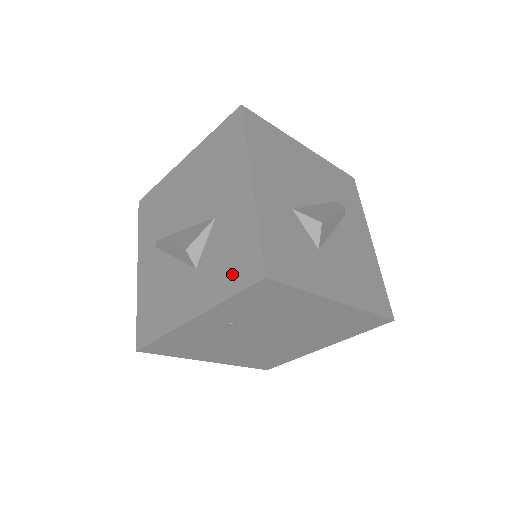
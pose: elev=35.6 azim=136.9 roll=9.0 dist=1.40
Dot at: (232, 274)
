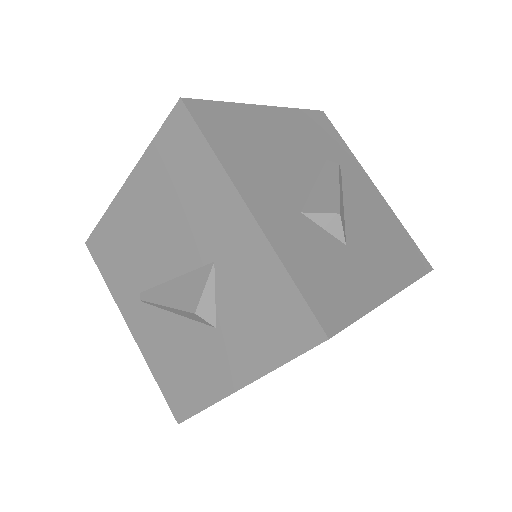
Dot at: (275, 335)
